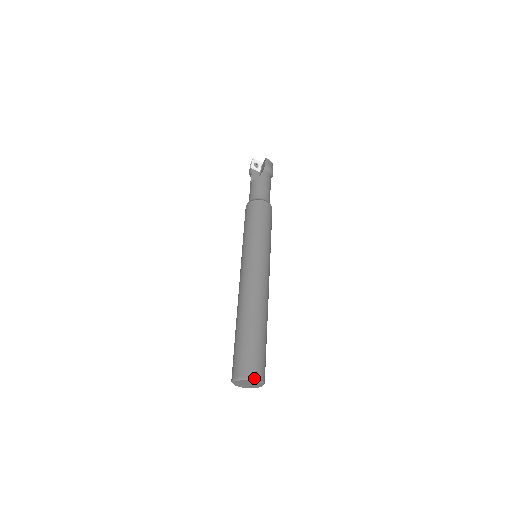
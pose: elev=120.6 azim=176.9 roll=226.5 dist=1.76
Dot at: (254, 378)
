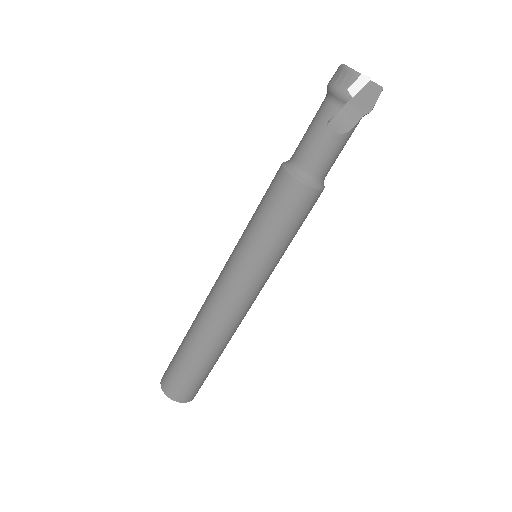
Dot at: occluded
